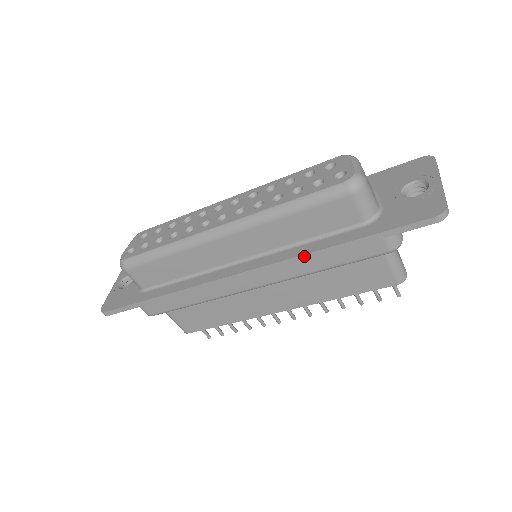
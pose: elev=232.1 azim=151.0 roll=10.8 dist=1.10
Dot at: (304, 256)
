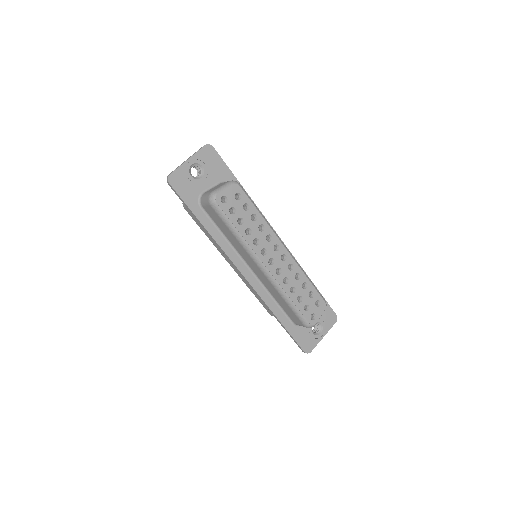
Dot at: (267, 306)
